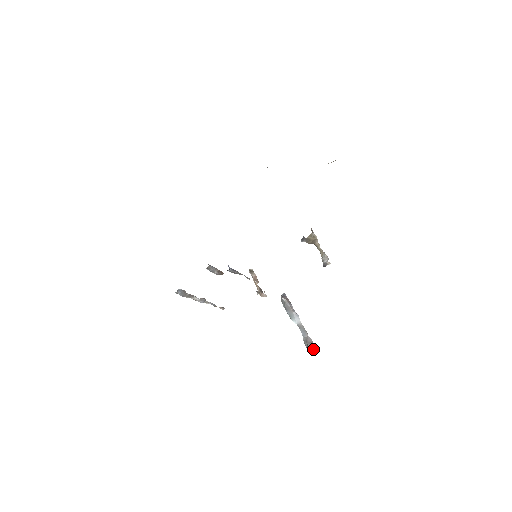
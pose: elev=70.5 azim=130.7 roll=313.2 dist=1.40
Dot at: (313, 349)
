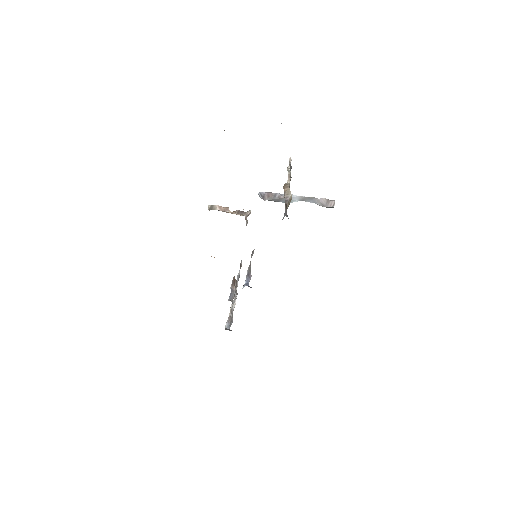
Dot at: (334, 204)
